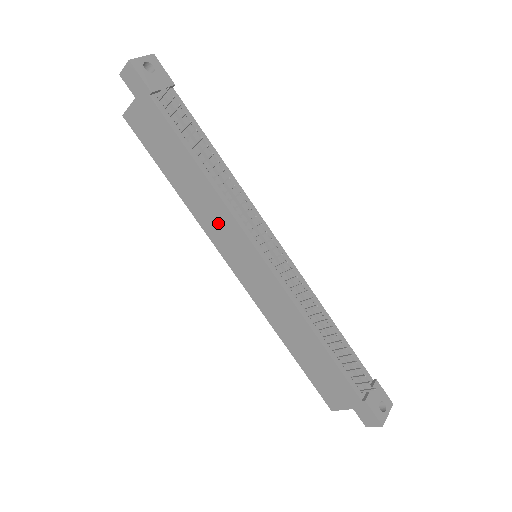
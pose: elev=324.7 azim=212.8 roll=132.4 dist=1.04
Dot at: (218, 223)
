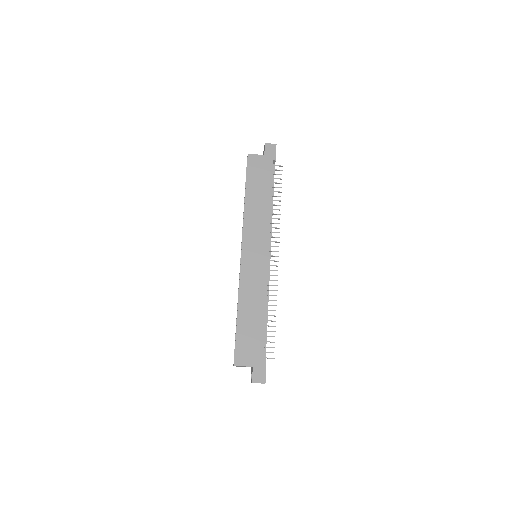
Dot at: (257, 226)
